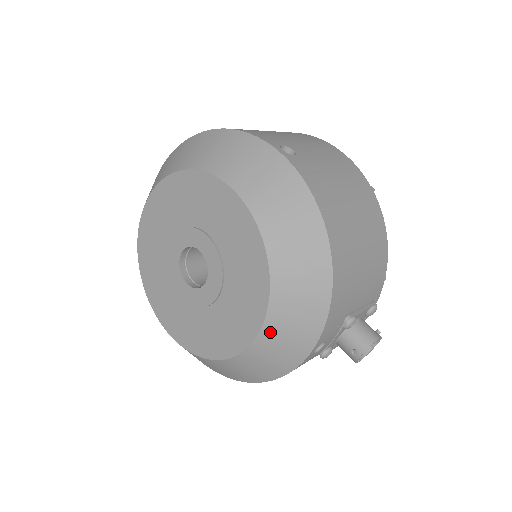
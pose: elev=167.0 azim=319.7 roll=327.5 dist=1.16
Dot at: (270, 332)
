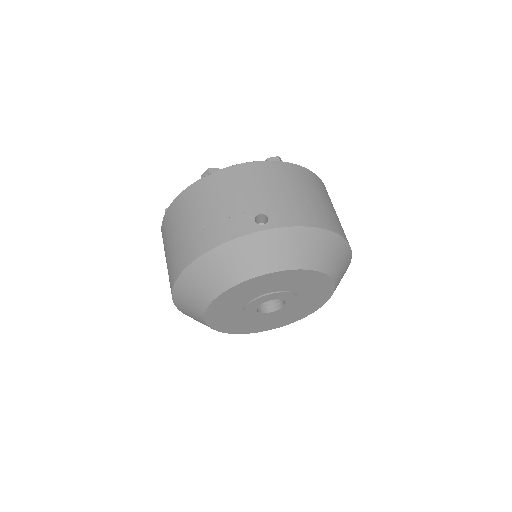
Dot at: occluded
